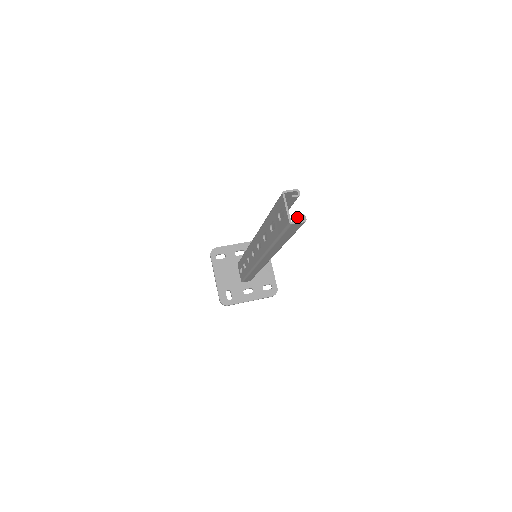
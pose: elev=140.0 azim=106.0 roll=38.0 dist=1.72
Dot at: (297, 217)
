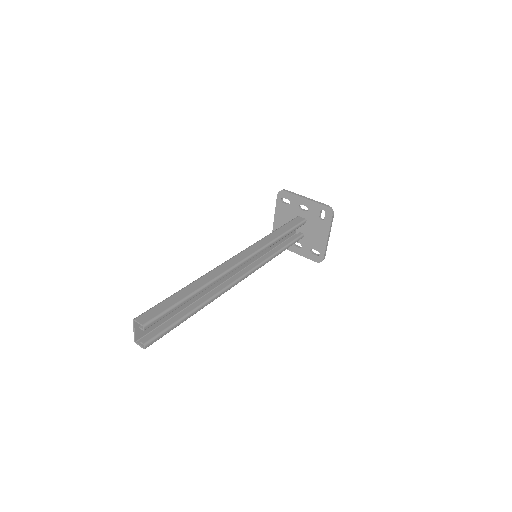
Dot at: (140, 342)
